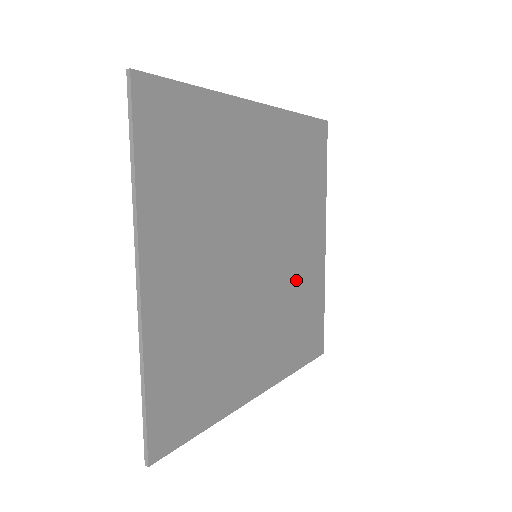
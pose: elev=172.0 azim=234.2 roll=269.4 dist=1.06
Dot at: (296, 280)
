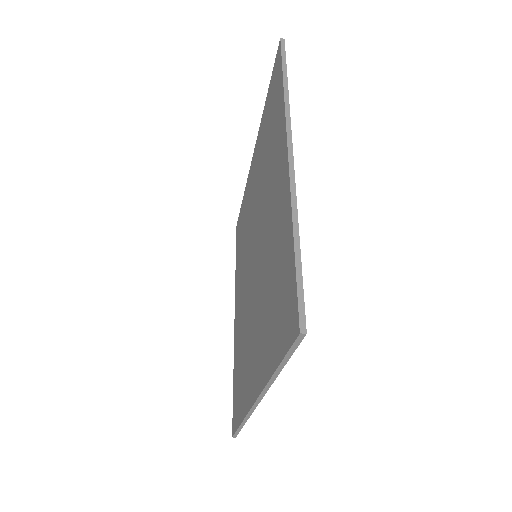
Dot at: occluded
